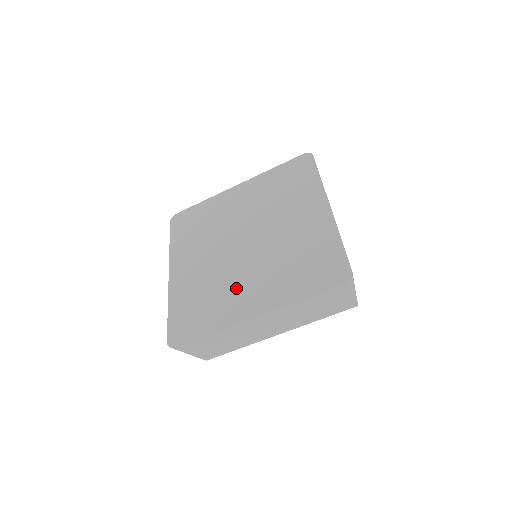
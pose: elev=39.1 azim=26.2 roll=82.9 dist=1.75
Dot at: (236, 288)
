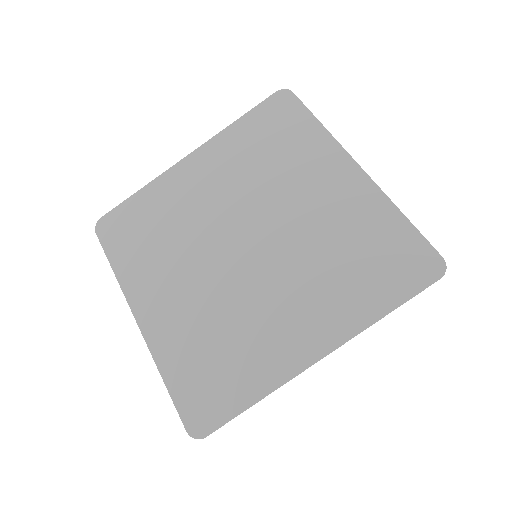
Dot at: (266, 319)
